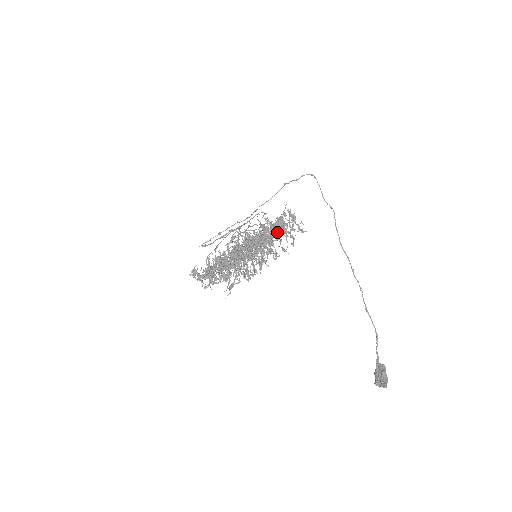
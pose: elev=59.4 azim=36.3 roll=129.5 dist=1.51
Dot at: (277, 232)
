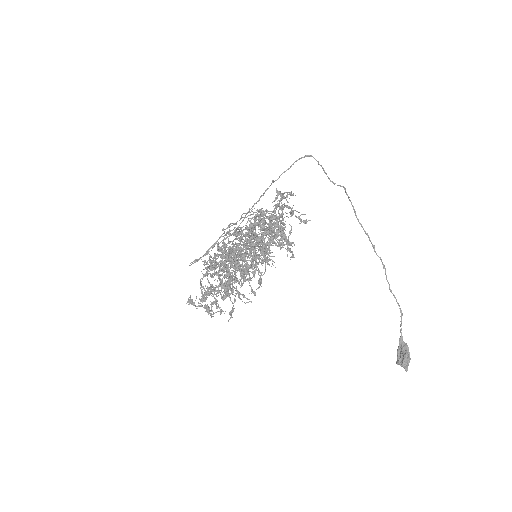
Dot at: occluded
